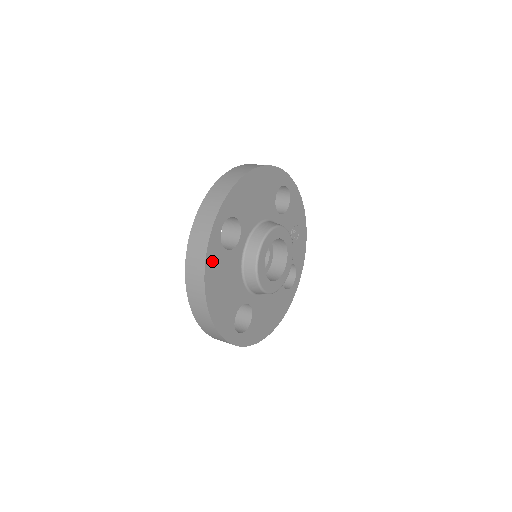
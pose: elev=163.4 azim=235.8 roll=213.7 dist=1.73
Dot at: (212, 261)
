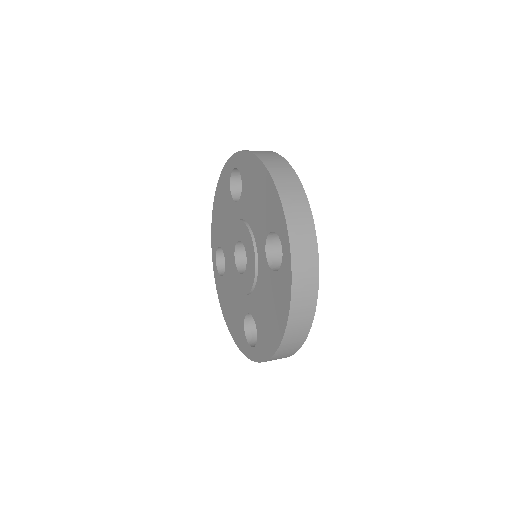
Dot at: occluded
